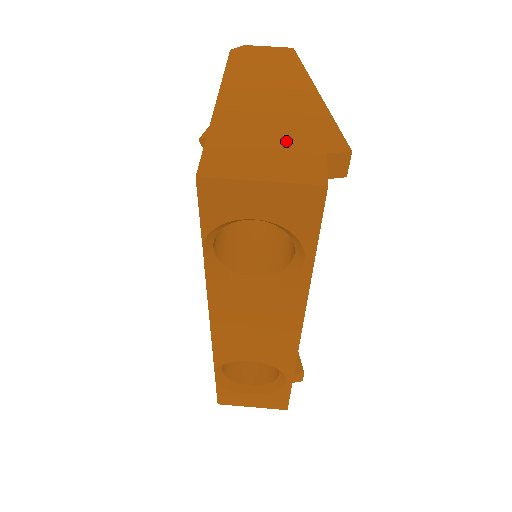
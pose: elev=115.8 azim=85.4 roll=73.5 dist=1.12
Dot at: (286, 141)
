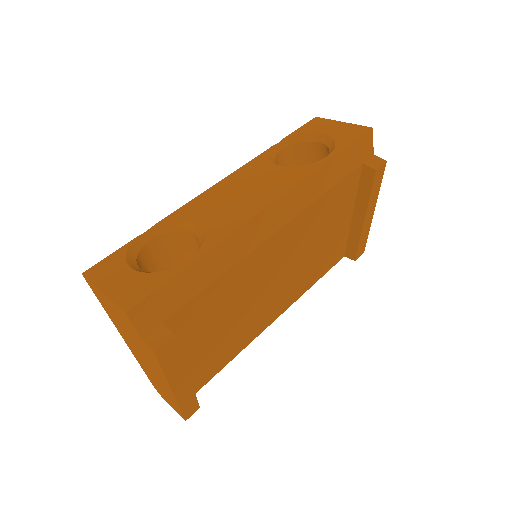
Dot at: occluded
